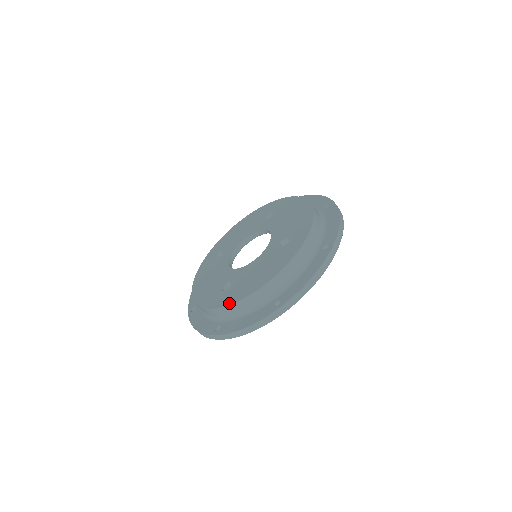
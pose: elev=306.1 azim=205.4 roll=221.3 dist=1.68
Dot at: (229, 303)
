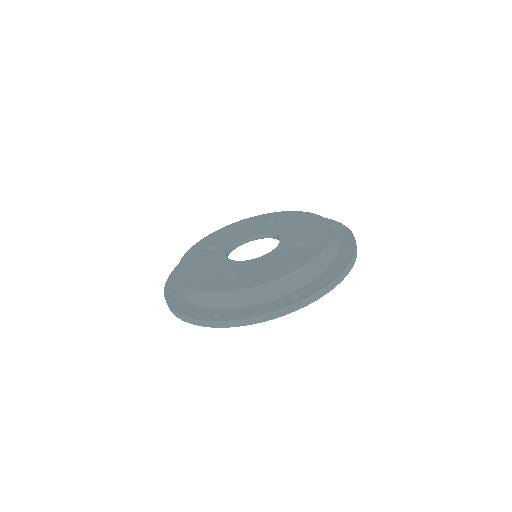
Dot at: (239, 288)
